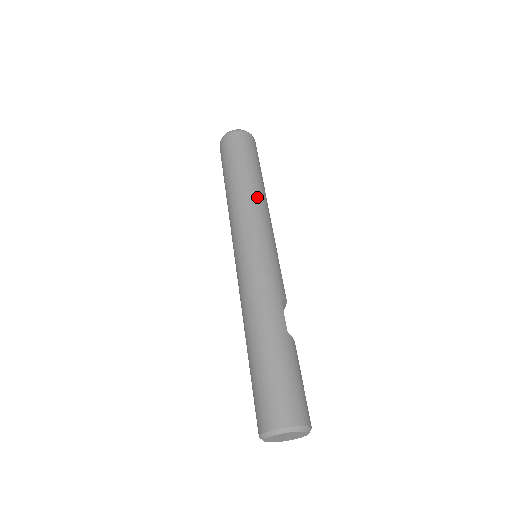
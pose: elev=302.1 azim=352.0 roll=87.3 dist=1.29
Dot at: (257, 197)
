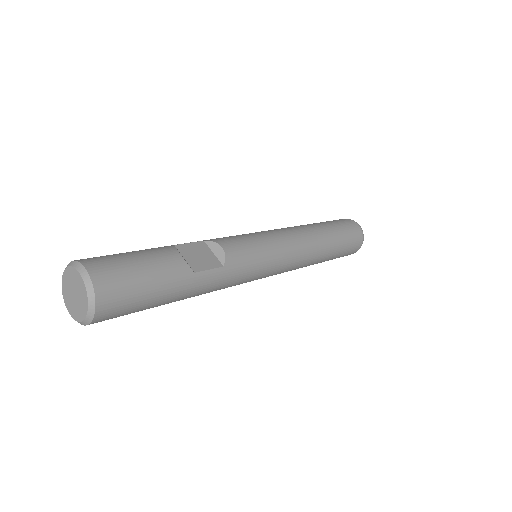
Dot at: occluded
